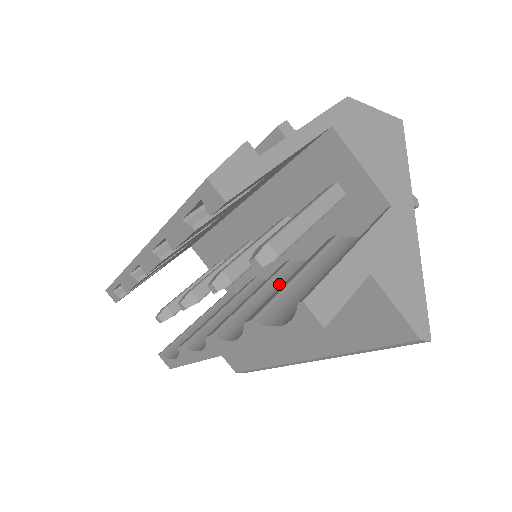
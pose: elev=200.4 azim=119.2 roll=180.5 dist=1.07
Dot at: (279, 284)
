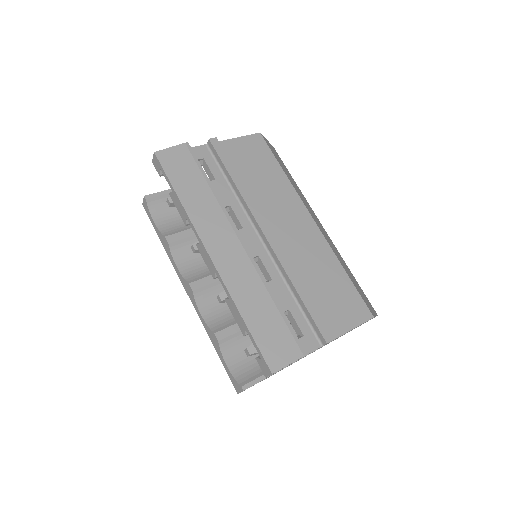
Dot at: occluded
